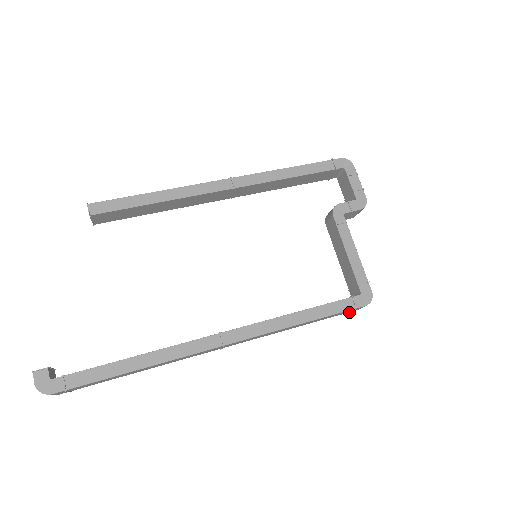
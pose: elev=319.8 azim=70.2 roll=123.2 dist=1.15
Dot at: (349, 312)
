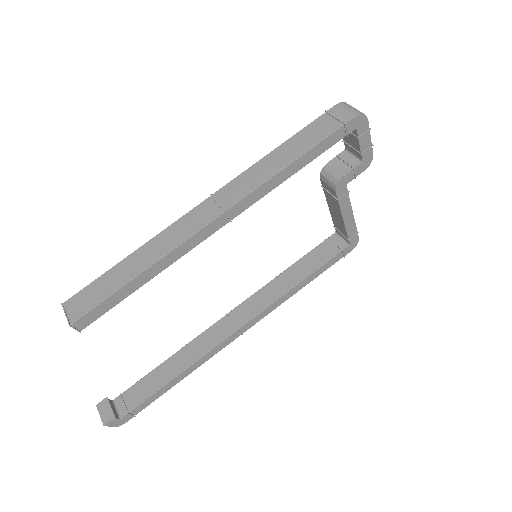
Dot at: occluded
